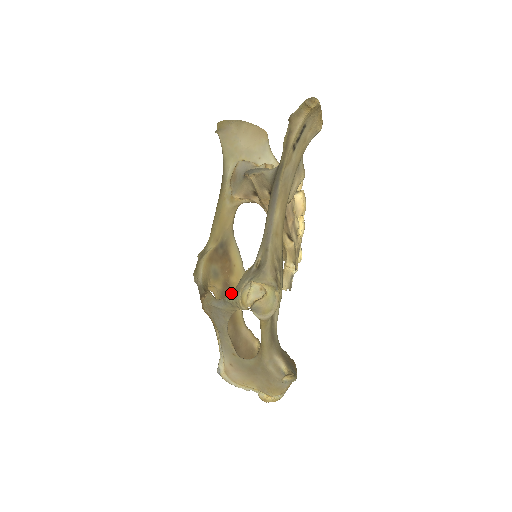
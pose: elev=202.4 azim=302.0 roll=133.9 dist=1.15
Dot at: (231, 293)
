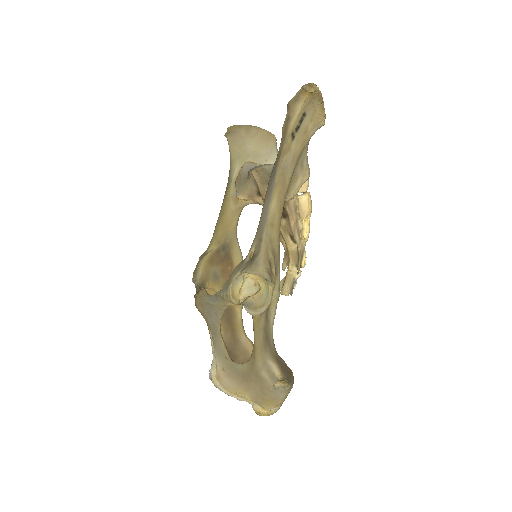
Dot at: occluded
